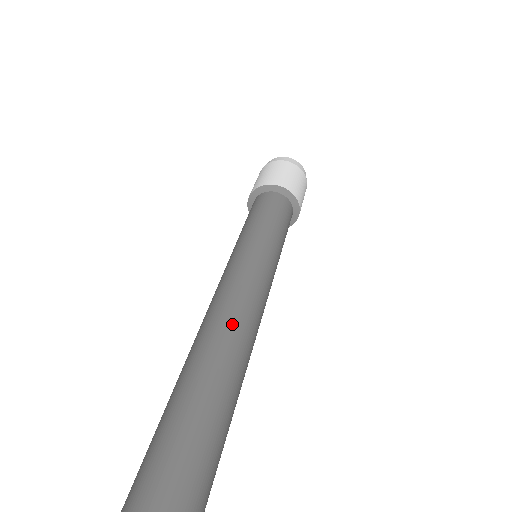
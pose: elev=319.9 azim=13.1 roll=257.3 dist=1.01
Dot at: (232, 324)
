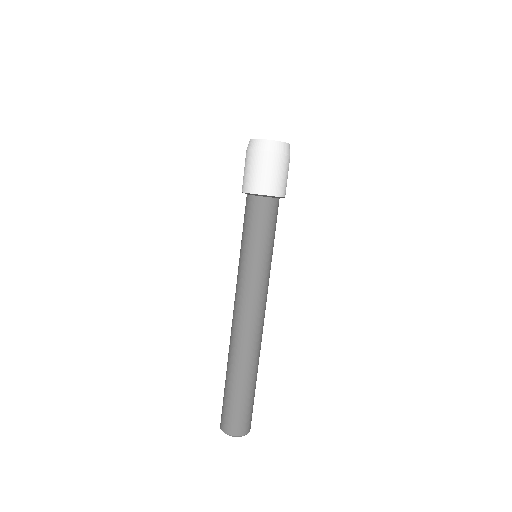
Dot at: (247, 335)
